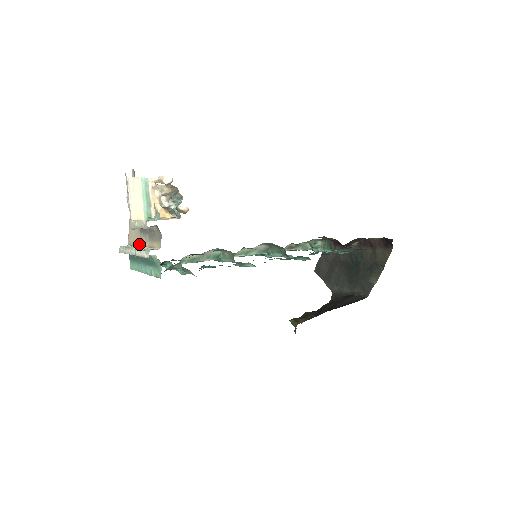
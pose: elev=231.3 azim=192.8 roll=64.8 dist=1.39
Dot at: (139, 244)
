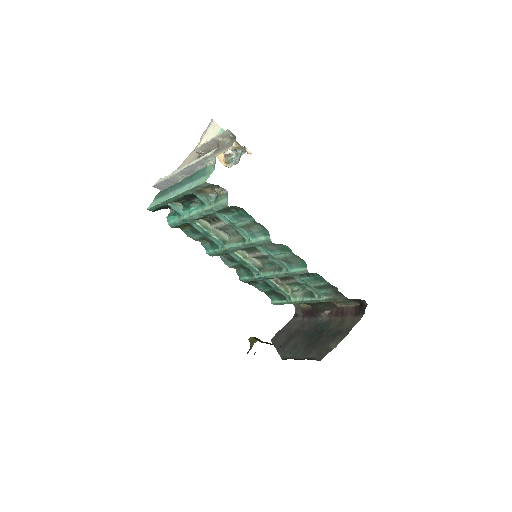
Dot at: occluded
